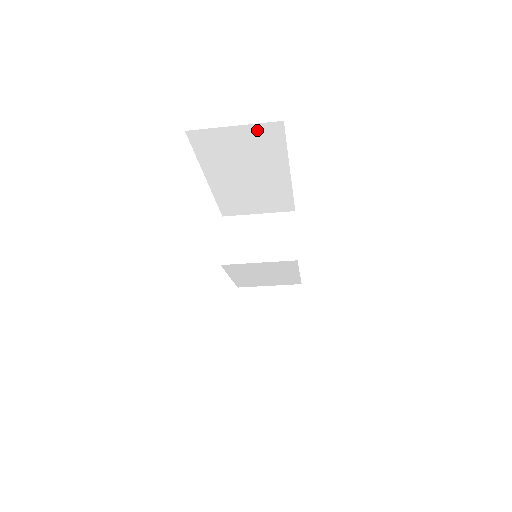
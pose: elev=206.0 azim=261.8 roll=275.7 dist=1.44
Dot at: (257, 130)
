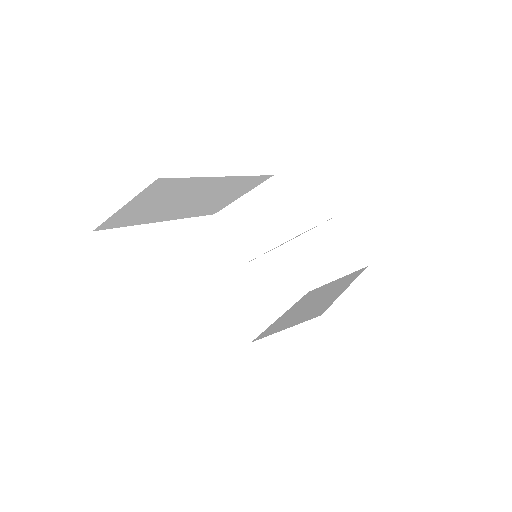
Dot at: (146, 194)
